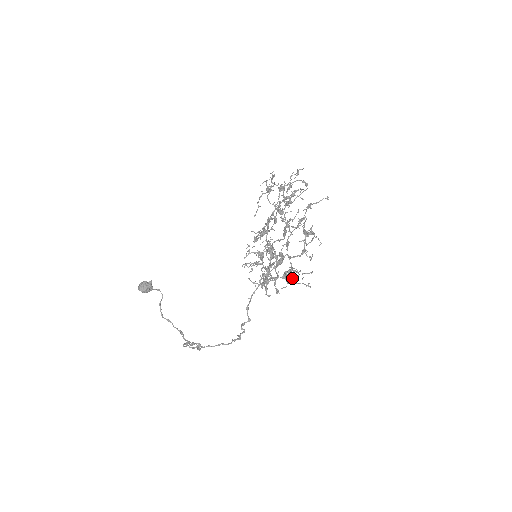
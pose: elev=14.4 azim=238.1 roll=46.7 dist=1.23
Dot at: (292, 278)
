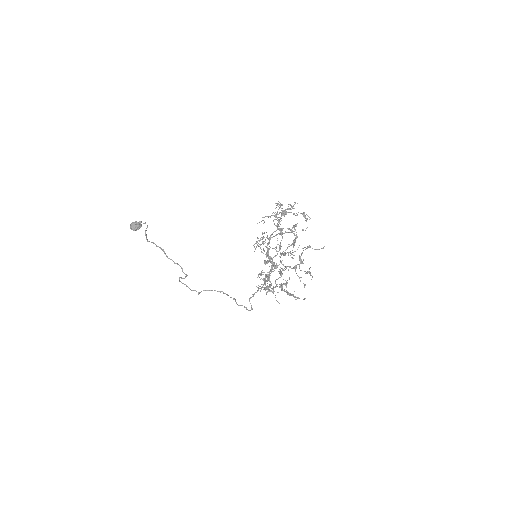
Dot at: (289, 295)
